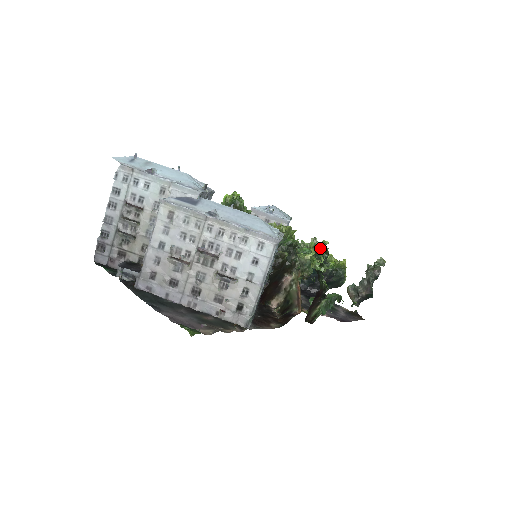
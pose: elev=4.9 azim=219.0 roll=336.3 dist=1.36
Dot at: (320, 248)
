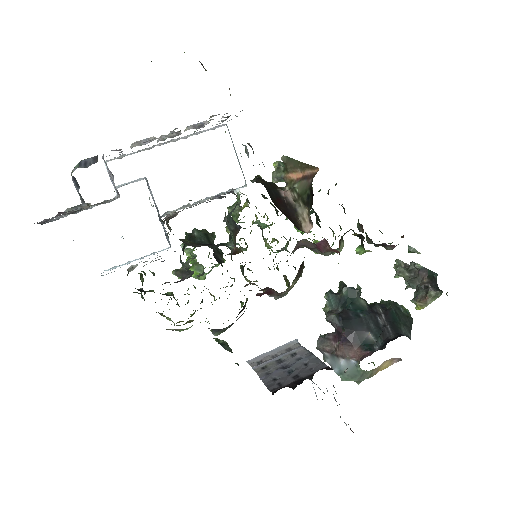
Dot at: occluded
